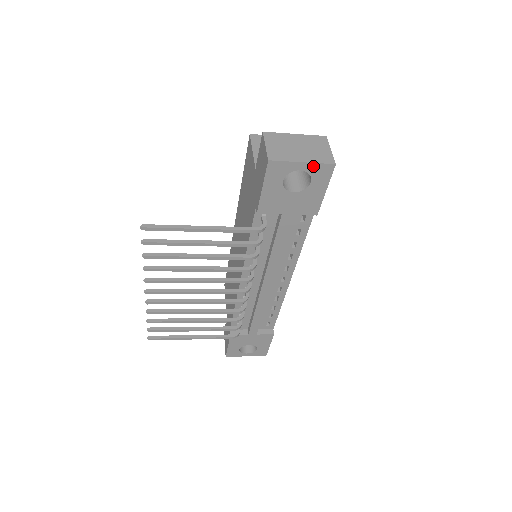
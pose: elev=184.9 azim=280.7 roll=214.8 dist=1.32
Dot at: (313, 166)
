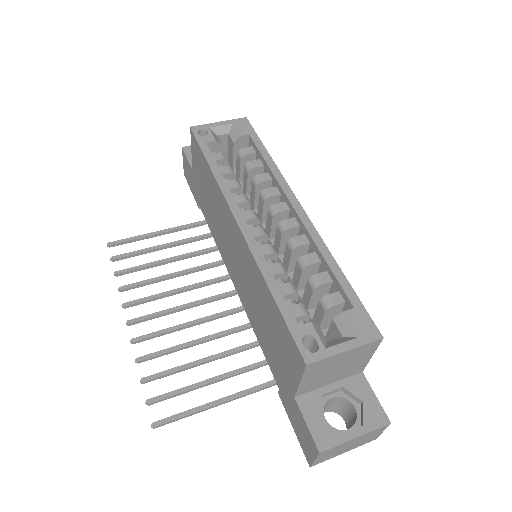
Dot at: occluded
